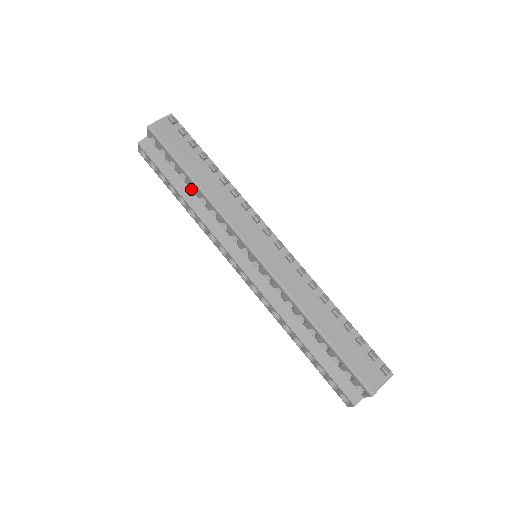
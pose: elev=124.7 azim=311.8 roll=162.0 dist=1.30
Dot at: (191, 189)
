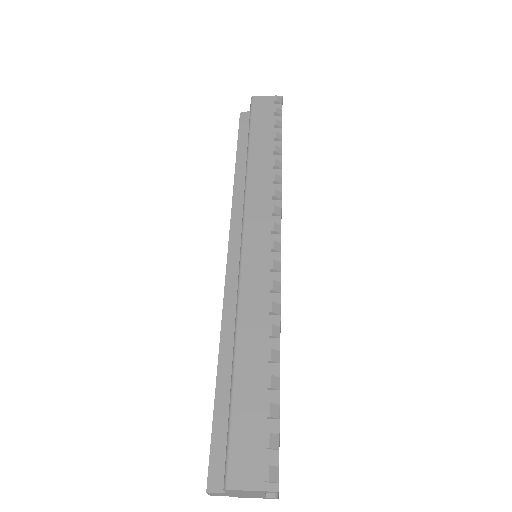
Dot at: occluded
